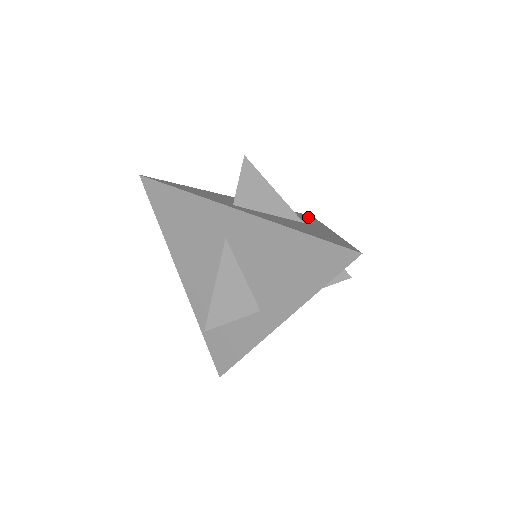
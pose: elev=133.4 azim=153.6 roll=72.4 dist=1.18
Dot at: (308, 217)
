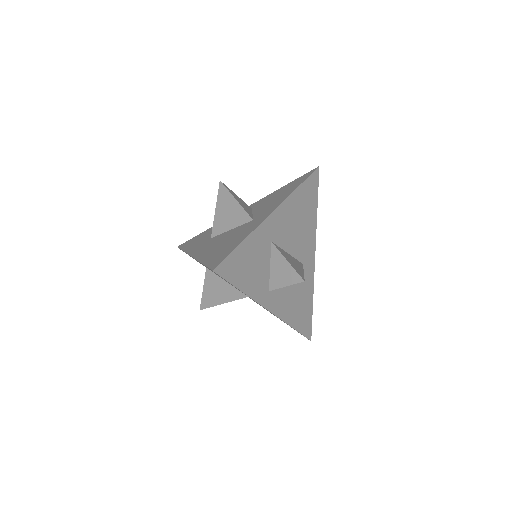
Dot at: (313, 198)
